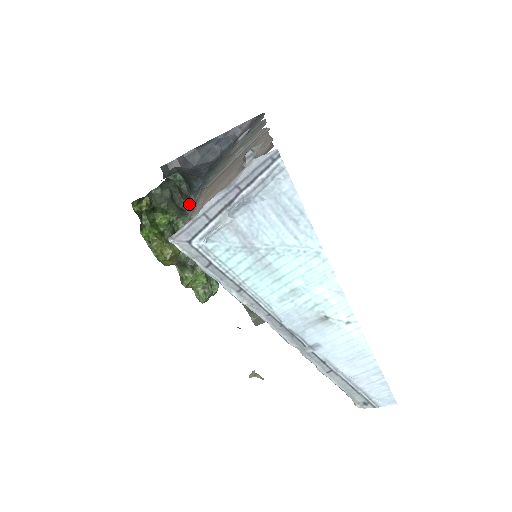
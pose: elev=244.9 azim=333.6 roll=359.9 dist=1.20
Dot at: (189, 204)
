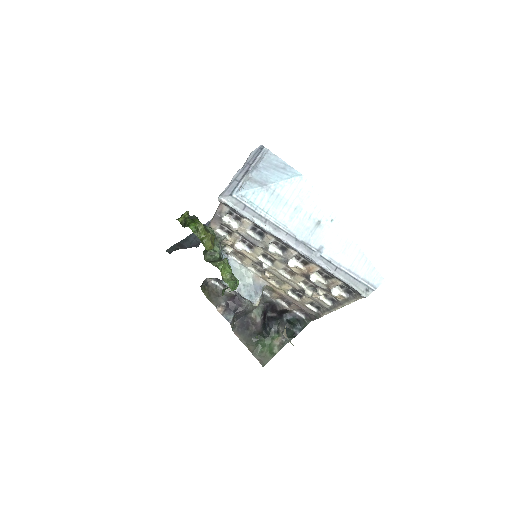
Dot at: (207, 226)
